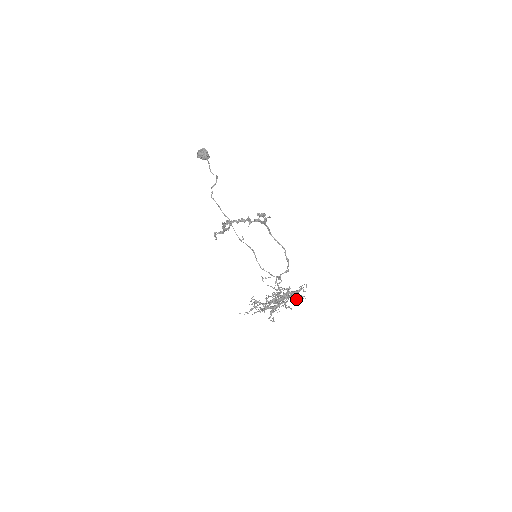
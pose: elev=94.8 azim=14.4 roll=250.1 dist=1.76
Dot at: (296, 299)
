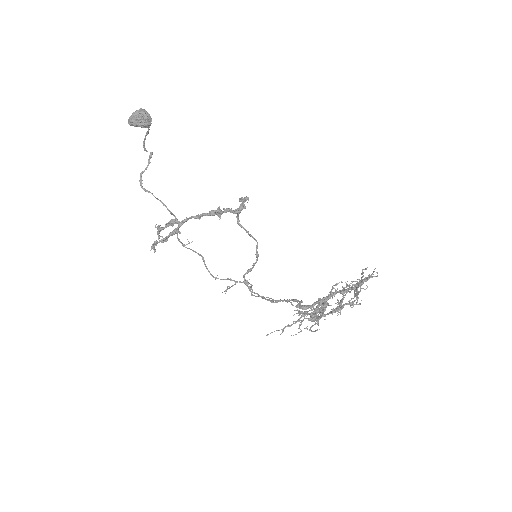
Dot at: occluded
